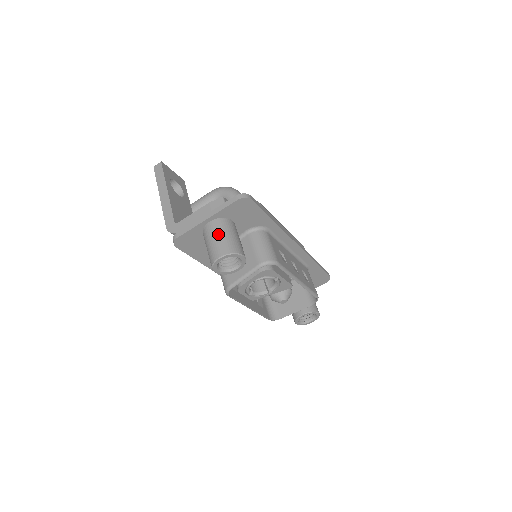
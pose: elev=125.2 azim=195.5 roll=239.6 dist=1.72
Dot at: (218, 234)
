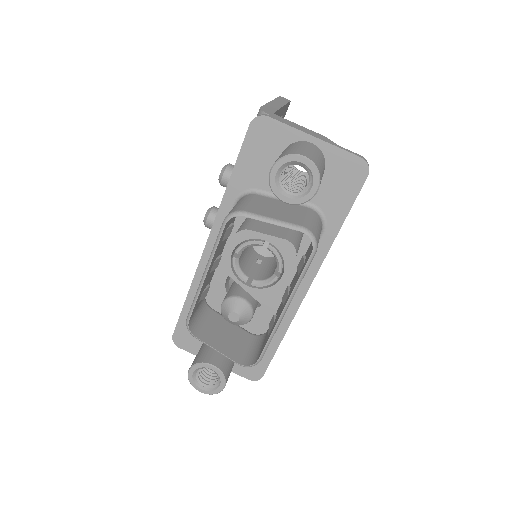
Dot at: (315, 152)
